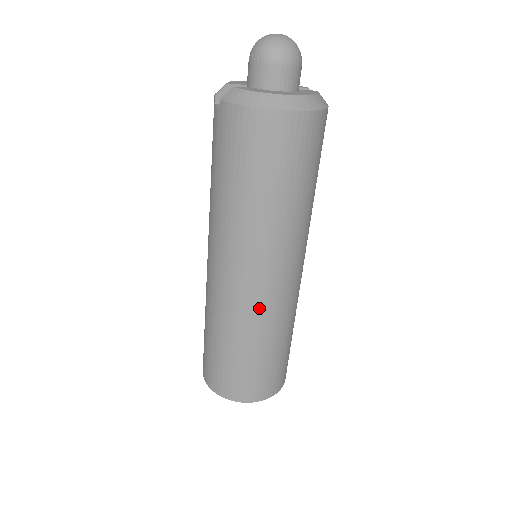
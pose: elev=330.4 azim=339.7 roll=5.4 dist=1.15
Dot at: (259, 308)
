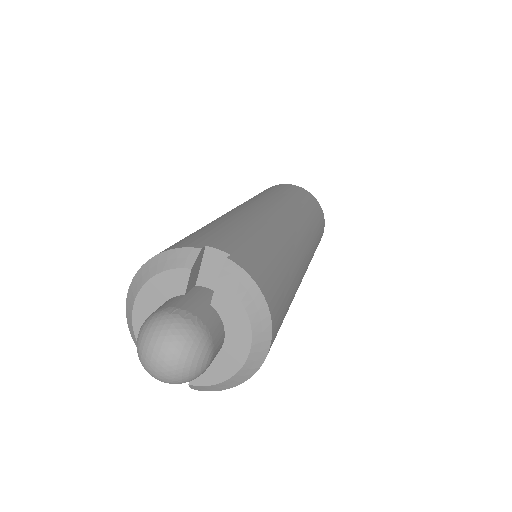
Dot at: occluded
